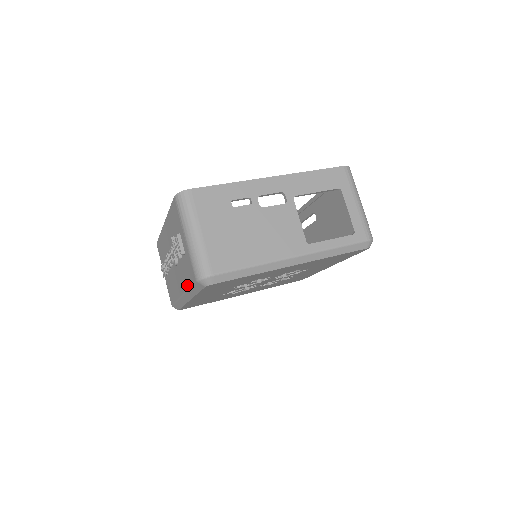
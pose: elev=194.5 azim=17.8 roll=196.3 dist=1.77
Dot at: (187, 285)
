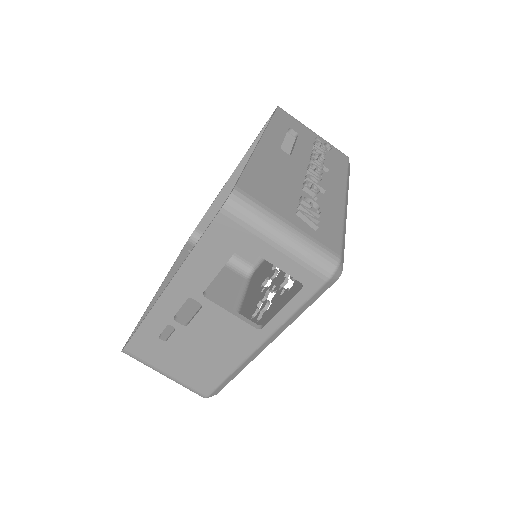
Dot at: occluded
